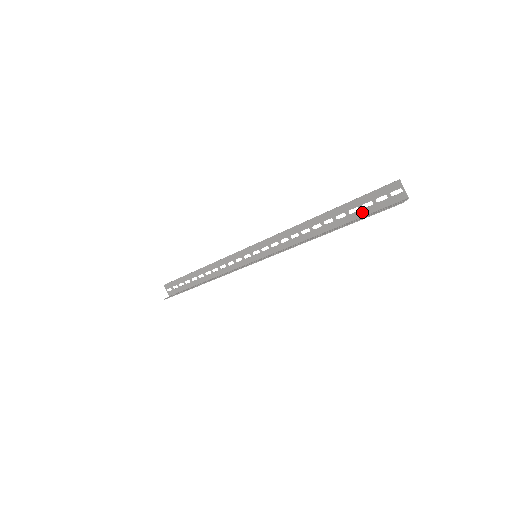
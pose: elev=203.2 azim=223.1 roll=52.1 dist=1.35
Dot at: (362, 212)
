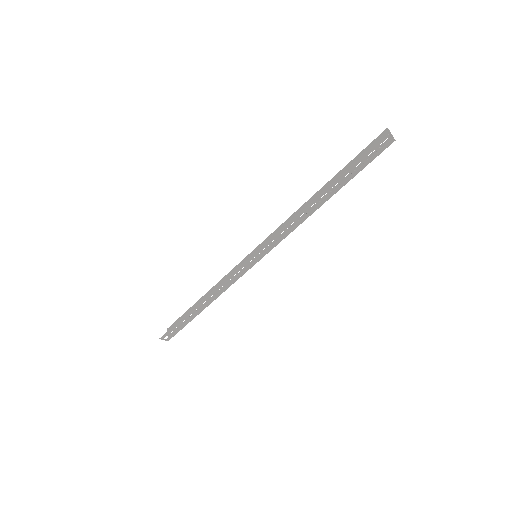
Dot at: (354, 171)
